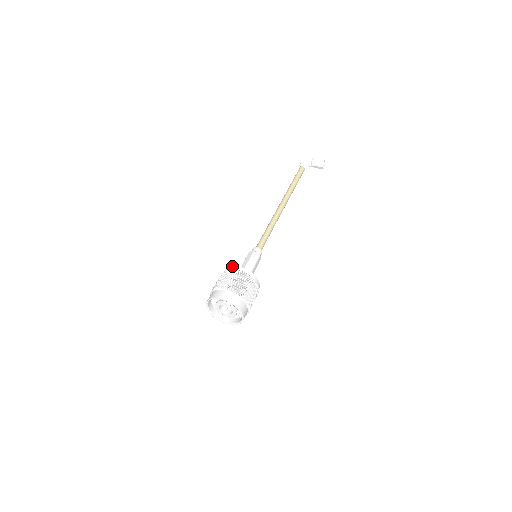
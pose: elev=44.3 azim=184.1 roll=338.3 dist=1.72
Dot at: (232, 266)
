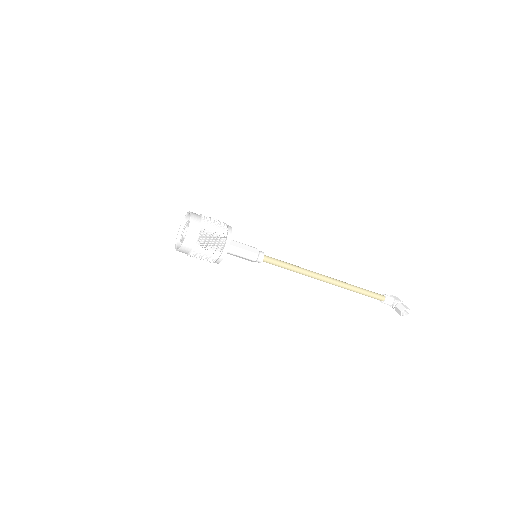
Dot at: occluded
